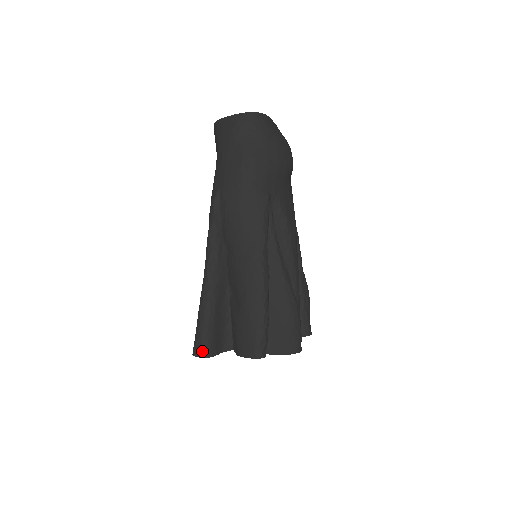
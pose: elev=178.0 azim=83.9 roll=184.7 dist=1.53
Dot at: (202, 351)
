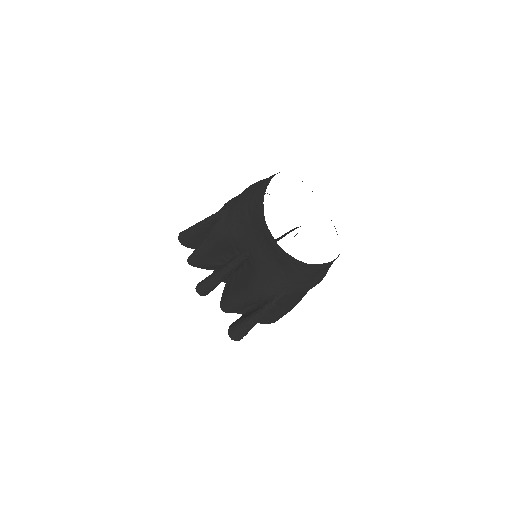
Dot at: occluded
